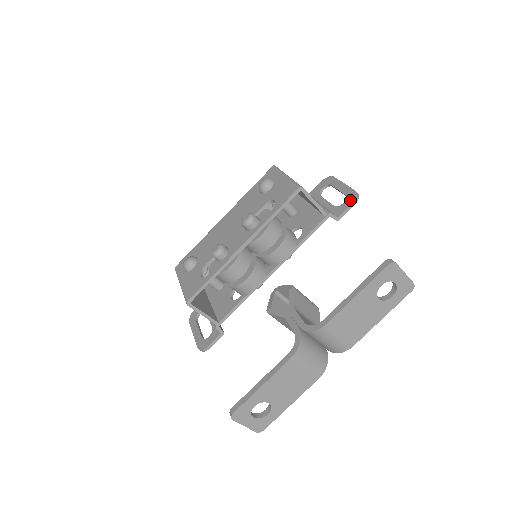
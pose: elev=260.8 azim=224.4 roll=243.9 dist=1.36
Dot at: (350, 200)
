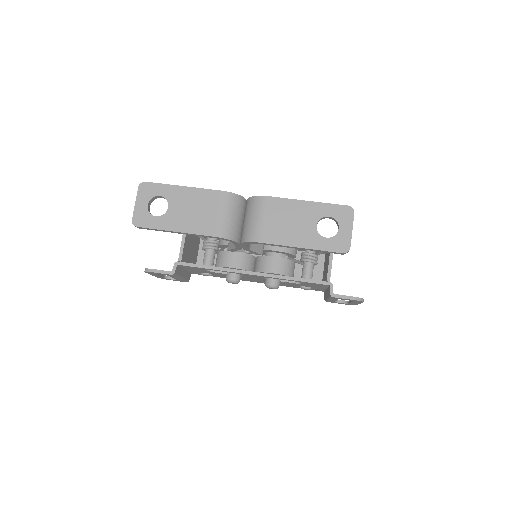
Dot at: (354, 297)
